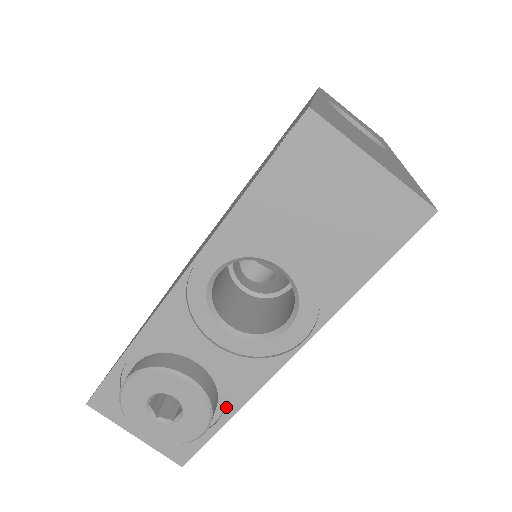
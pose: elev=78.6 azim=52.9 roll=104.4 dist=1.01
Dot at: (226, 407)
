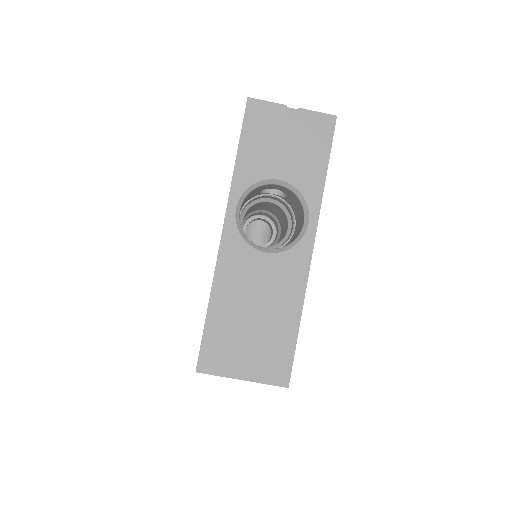
Dot at: occluded
